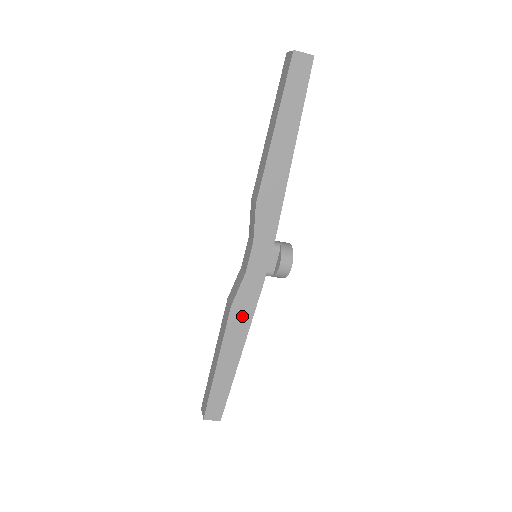
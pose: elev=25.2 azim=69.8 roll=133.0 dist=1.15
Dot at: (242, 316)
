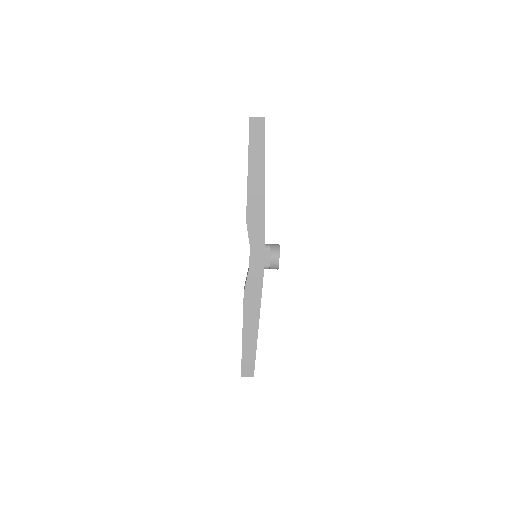
Dot at: (253, 299)
